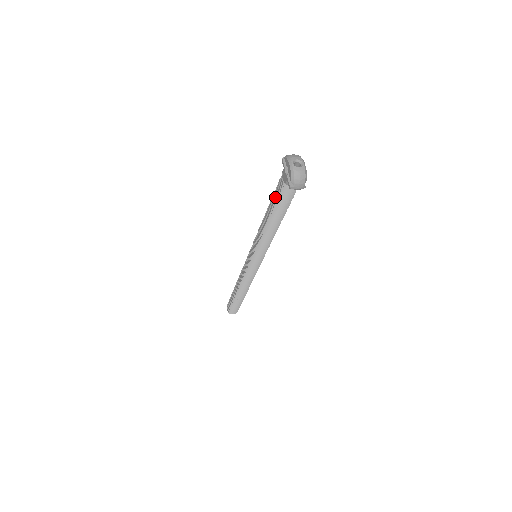
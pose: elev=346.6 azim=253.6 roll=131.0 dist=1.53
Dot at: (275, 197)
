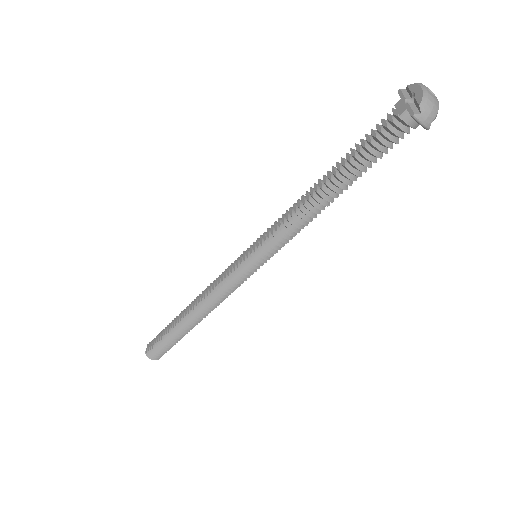
Dot at: (359, 145)
